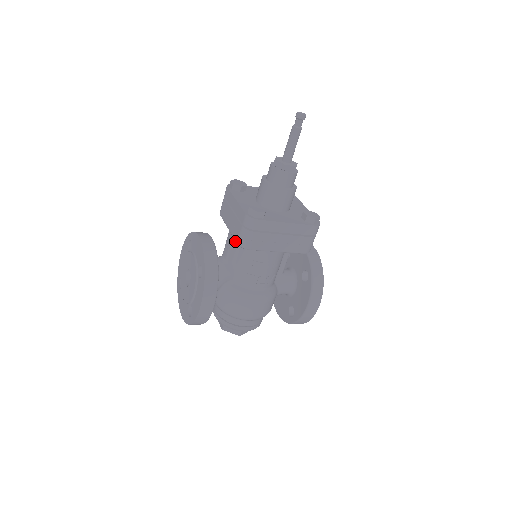
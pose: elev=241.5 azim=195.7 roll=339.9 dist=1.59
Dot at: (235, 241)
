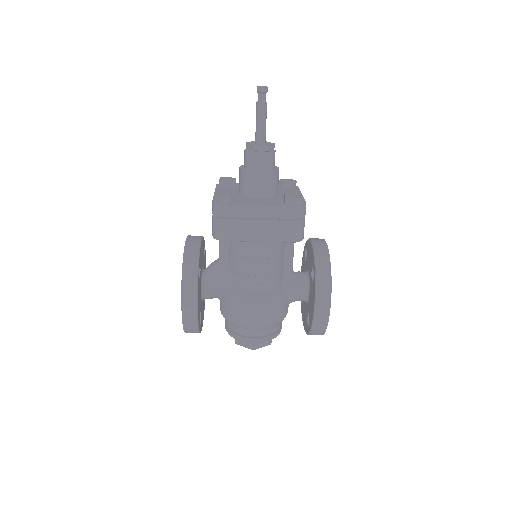
Dot at: occluded
